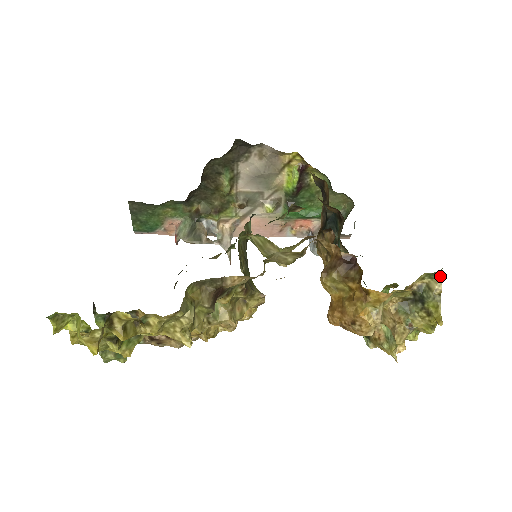
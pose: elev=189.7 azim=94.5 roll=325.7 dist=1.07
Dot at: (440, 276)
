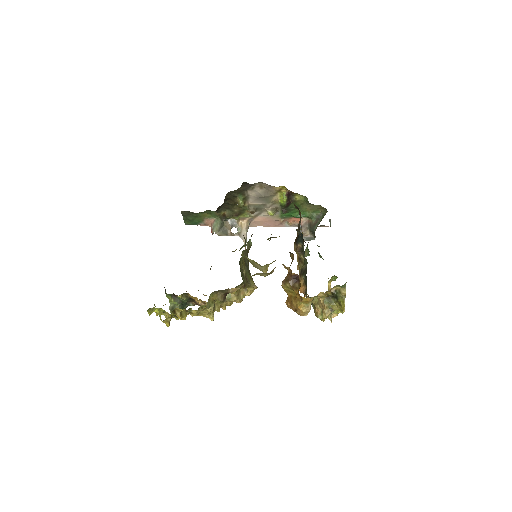
Dot at: (345, 287)
